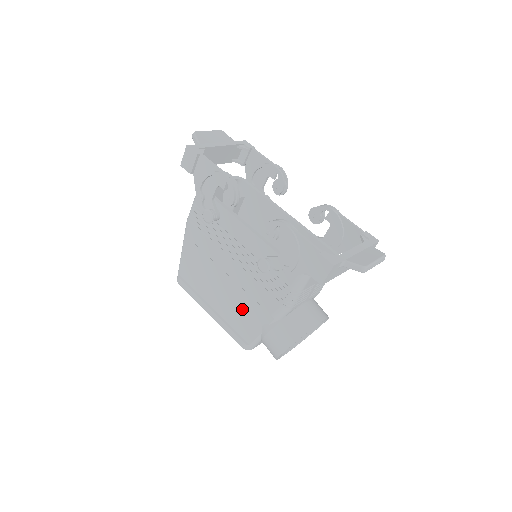
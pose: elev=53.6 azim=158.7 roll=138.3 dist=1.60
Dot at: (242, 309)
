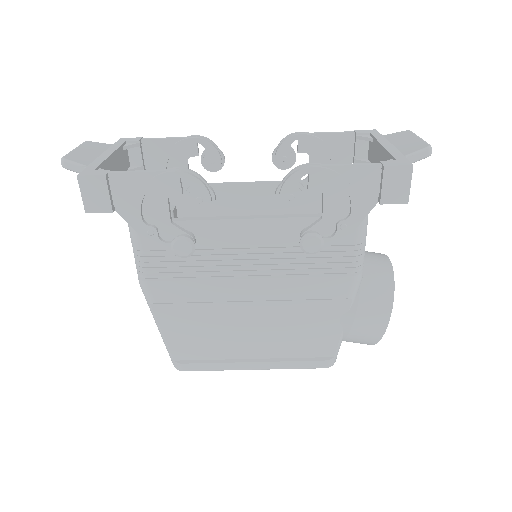
Dot at: (299, 325)
